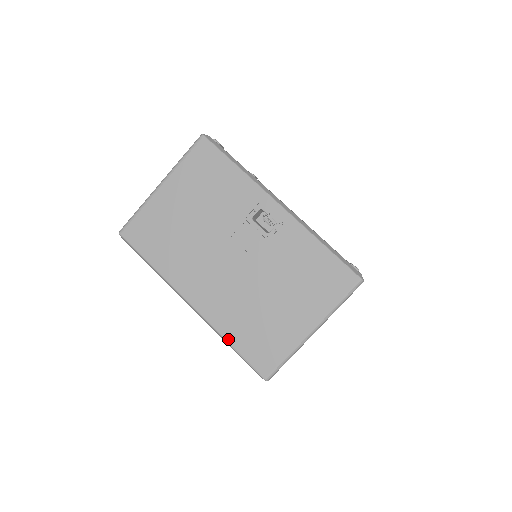
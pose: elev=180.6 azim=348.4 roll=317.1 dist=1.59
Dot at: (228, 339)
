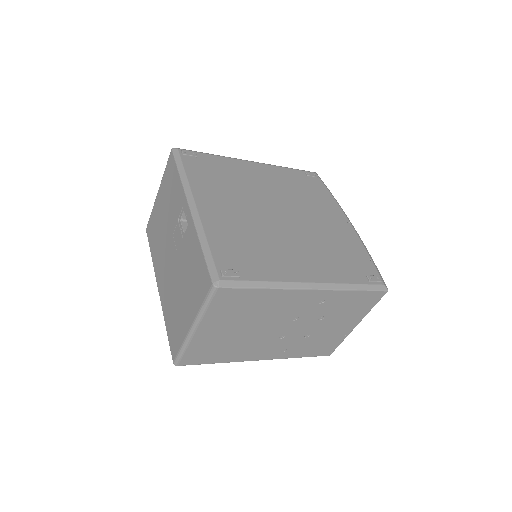
Dot at: (165, 322)
